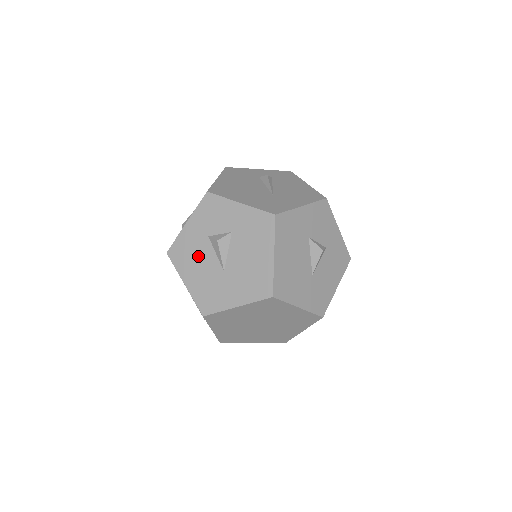
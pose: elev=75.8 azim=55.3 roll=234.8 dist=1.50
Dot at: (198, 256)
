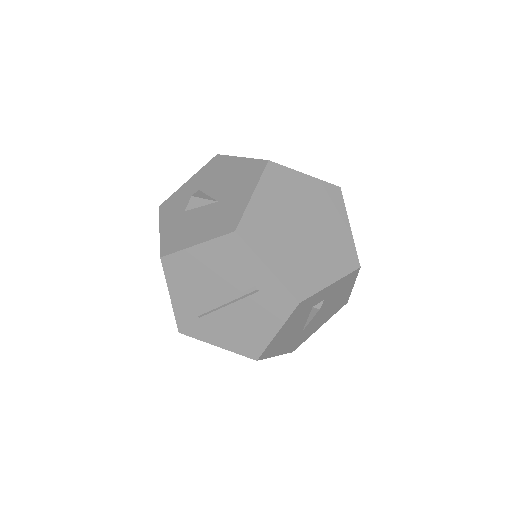
Dot at: (188, 224)
